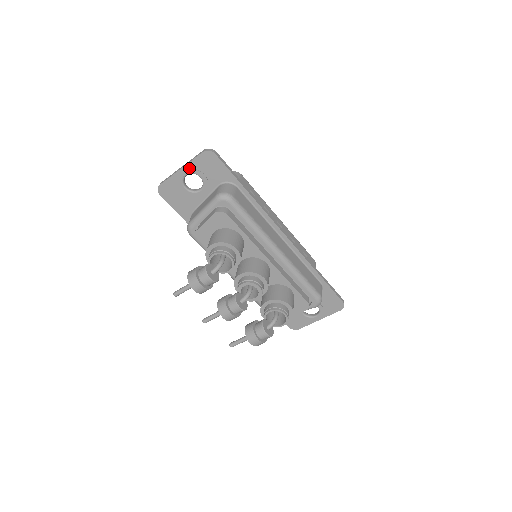
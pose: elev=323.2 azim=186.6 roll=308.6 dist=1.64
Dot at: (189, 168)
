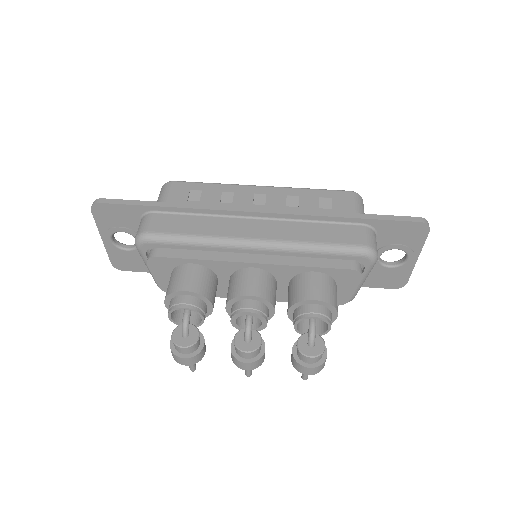
Dot at: (105, 233)
